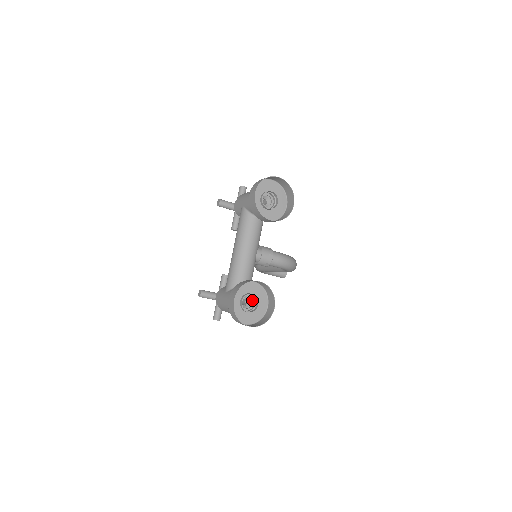
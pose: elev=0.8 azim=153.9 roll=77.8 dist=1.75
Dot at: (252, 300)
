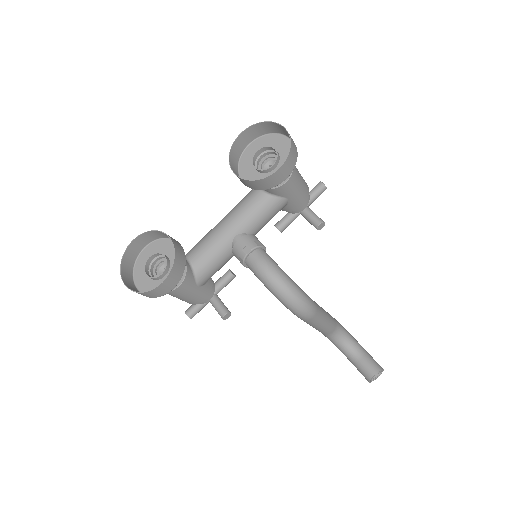
Dot at: occluded
